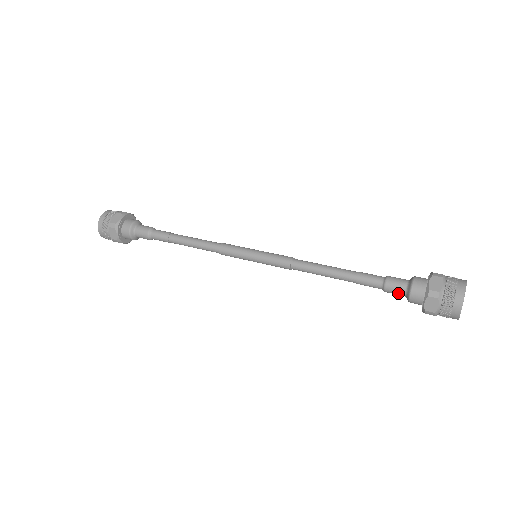
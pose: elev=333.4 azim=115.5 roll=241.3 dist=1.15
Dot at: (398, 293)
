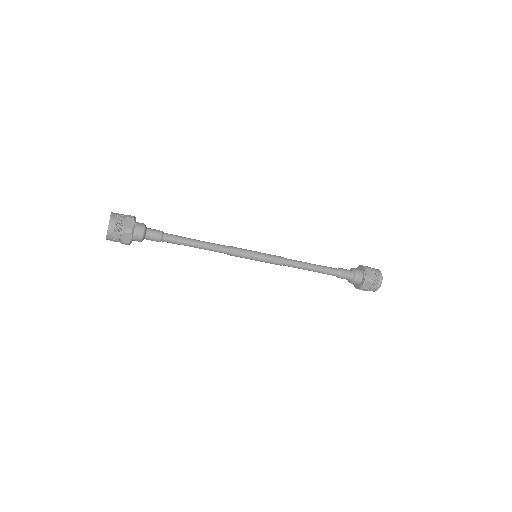
Dot at: (349, 274)
